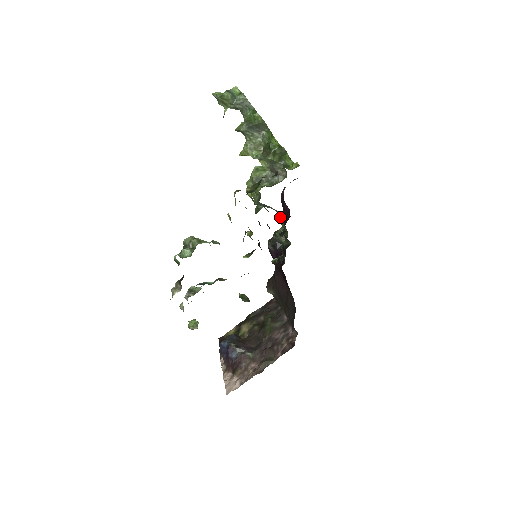
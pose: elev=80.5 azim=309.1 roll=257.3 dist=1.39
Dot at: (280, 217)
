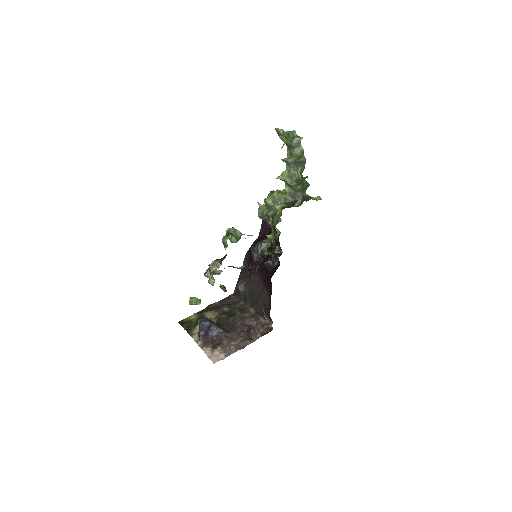
Dot at: occluded
